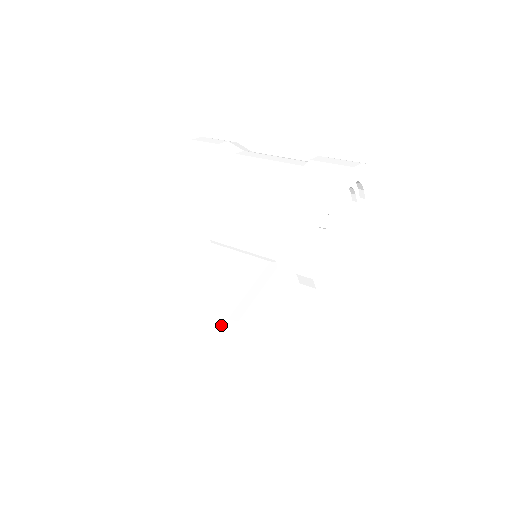
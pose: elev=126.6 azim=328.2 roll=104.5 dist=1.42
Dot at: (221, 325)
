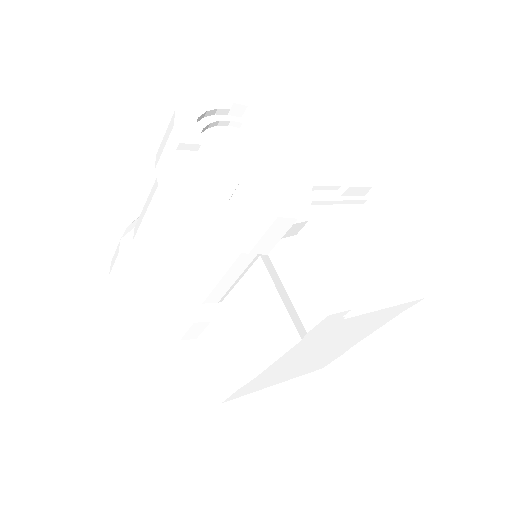
Dot at: (309, 343)
